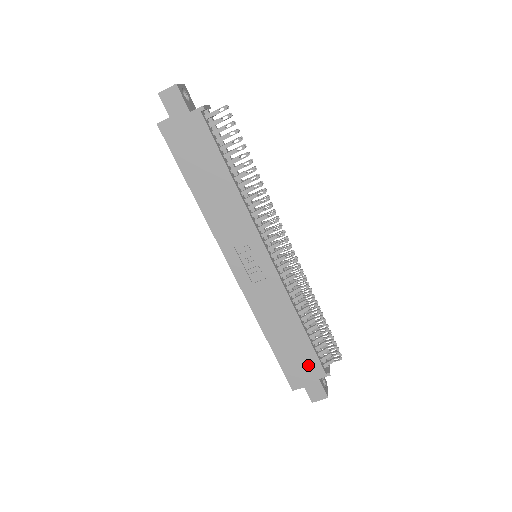
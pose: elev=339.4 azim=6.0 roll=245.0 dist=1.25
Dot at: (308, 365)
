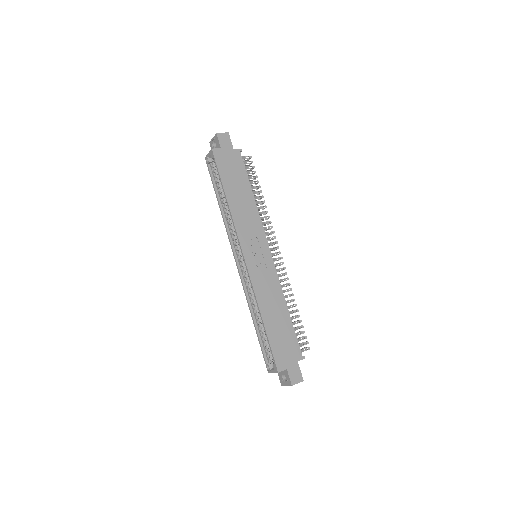
Dot at: (290, 347)
